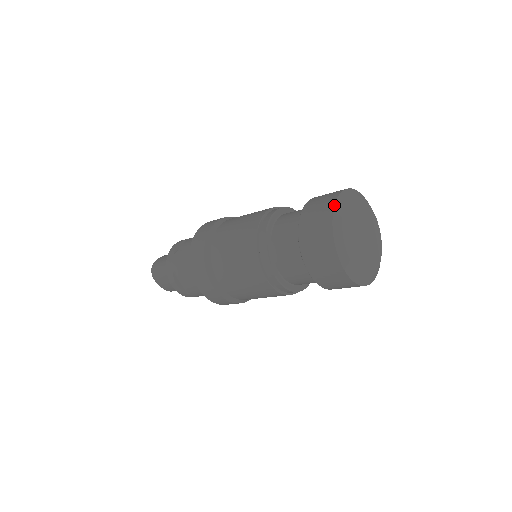
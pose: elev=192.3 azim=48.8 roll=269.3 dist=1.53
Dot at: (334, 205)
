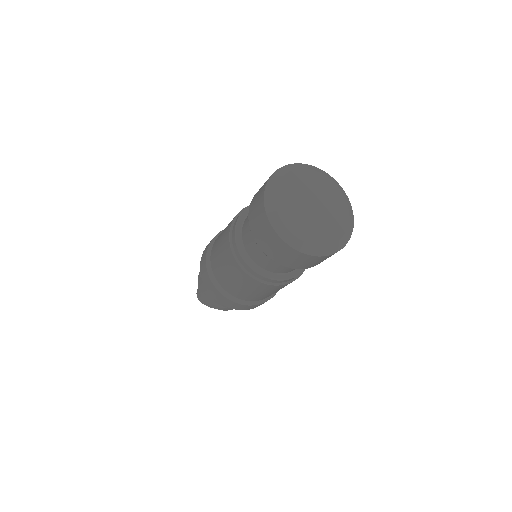
Dot at: (264, 192)
